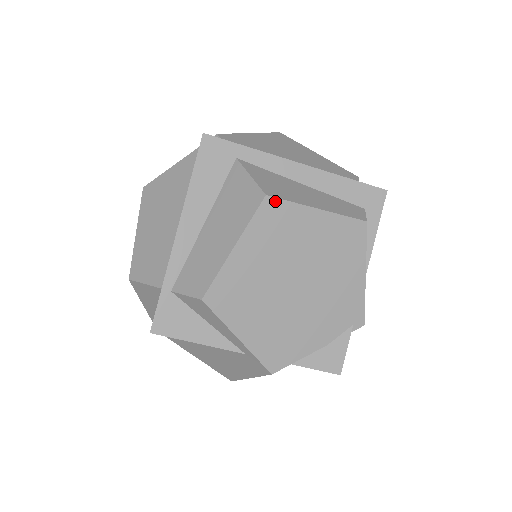
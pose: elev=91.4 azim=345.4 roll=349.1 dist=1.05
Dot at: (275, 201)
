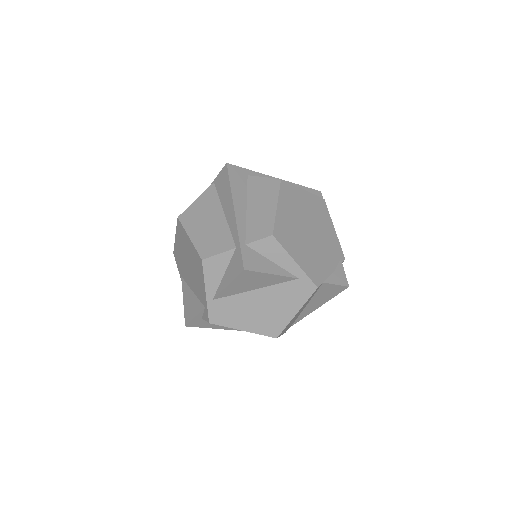
Dot at: (286, 183)
